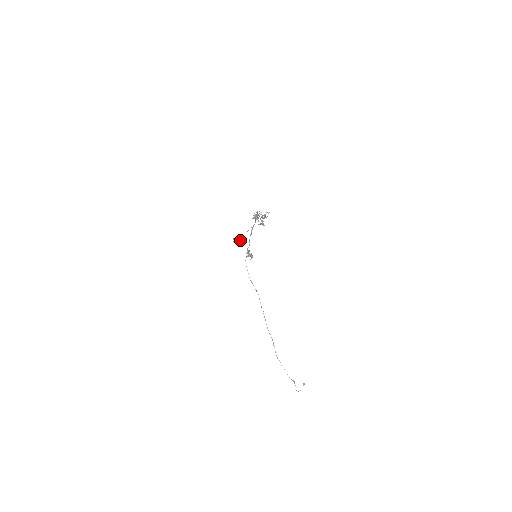
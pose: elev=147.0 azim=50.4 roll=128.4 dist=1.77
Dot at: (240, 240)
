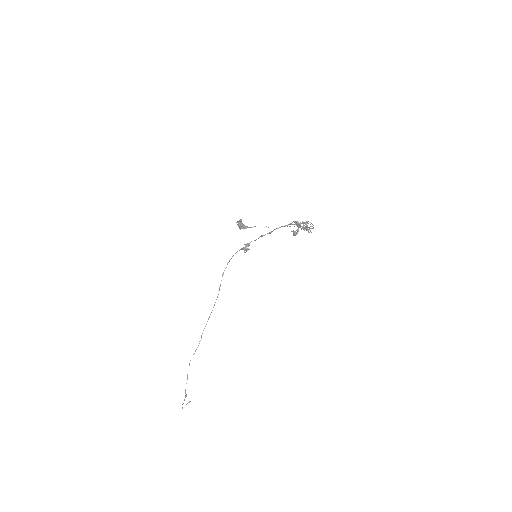
Dot at: (248, 227)
